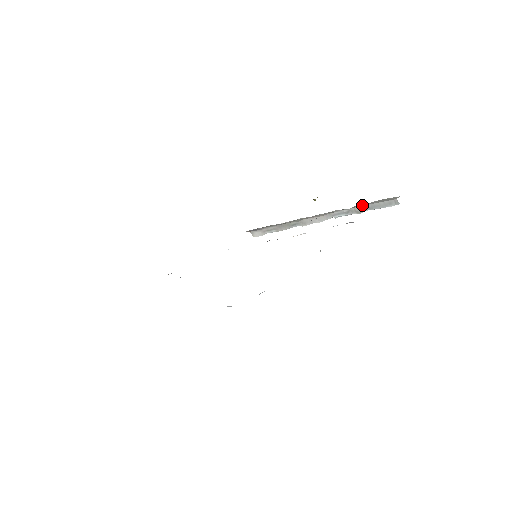
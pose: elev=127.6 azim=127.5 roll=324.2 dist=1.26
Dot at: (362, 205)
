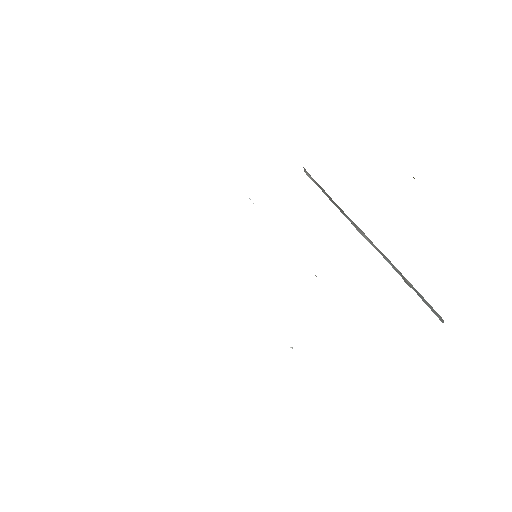
Dot at: (413, 287)
